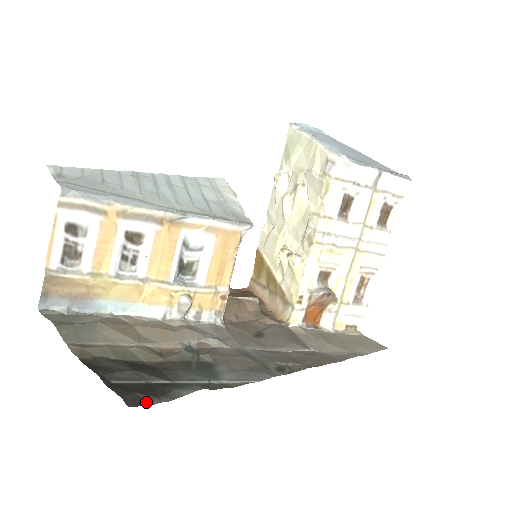
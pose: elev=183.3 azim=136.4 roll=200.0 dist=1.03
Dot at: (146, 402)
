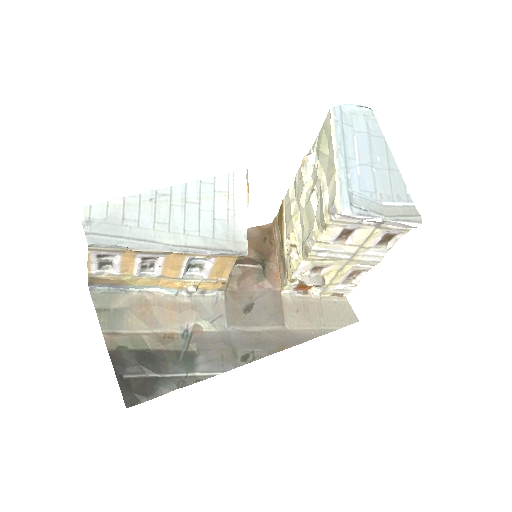
Dot at: (139, 401)
